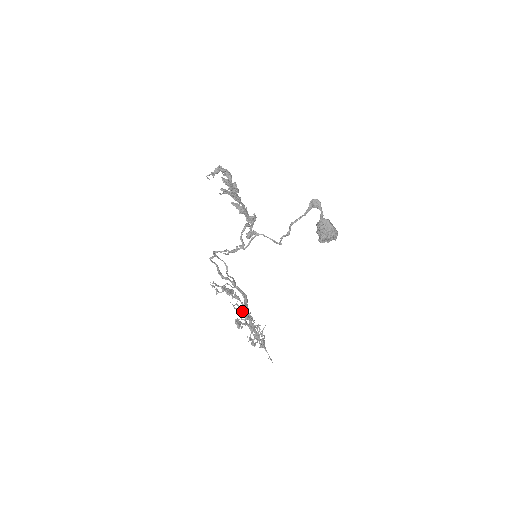
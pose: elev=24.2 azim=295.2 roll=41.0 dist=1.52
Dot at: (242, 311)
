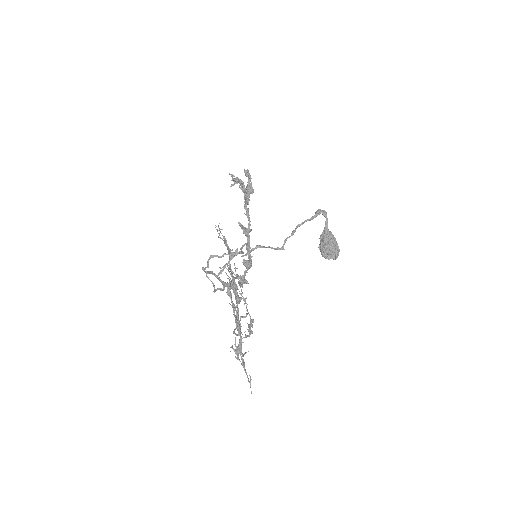
Dot at: occluded
